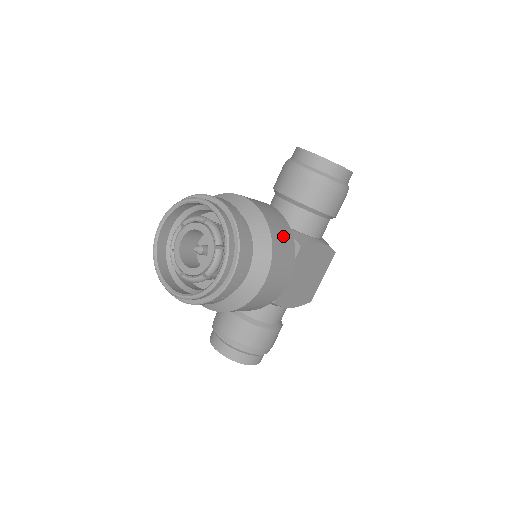
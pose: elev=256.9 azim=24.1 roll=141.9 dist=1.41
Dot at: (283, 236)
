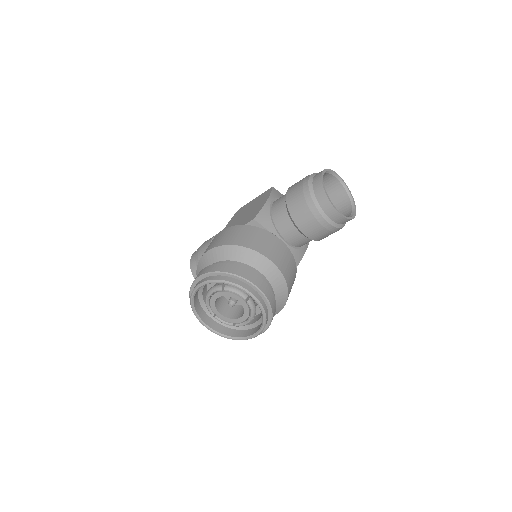
Dot at: (292, 285)
